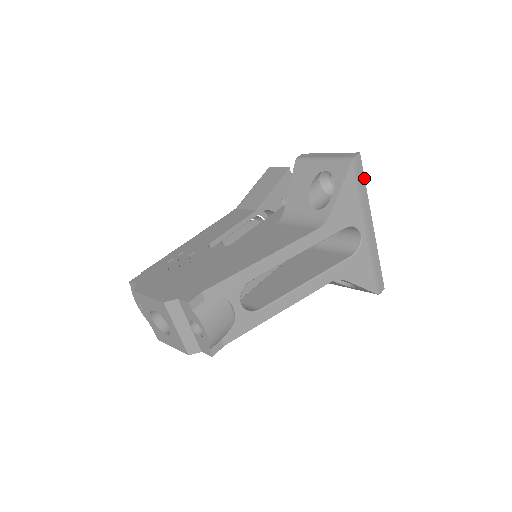
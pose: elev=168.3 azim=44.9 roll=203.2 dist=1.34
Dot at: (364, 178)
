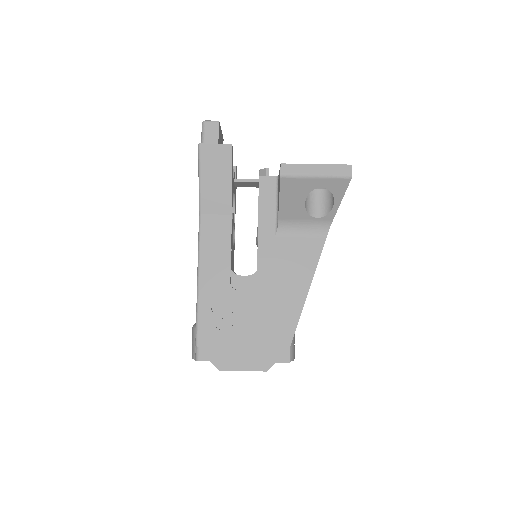
Dot at: occluded
